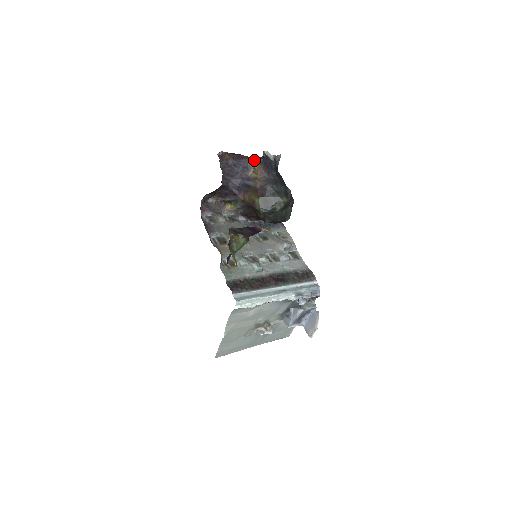
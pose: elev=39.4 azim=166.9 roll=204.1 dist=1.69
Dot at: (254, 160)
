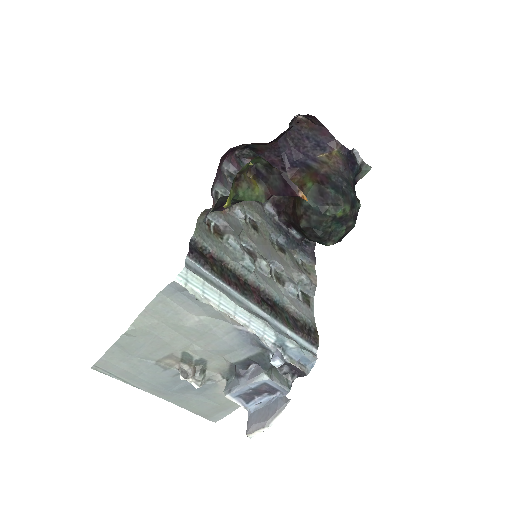
Dot at: (337, 145)
